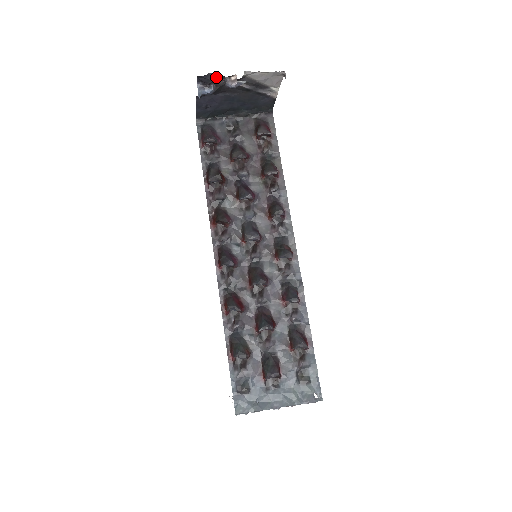
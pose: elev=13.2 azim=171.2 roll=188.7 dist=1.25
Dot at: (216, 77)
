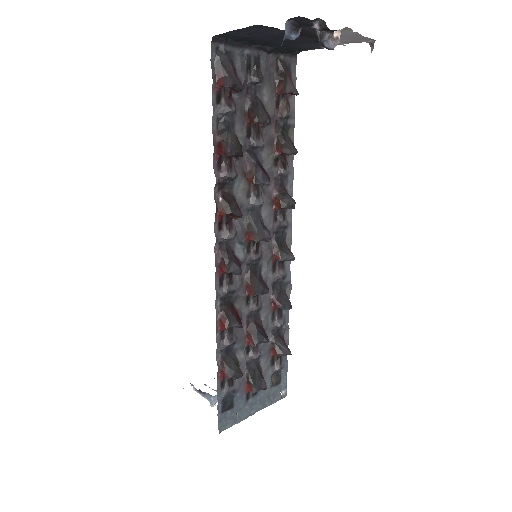
Dot at: (319, 24)
